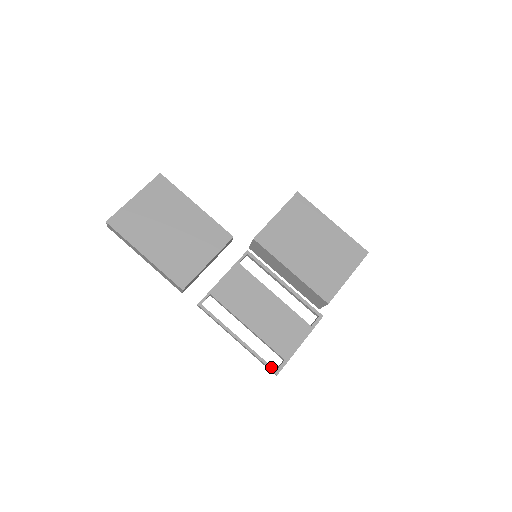
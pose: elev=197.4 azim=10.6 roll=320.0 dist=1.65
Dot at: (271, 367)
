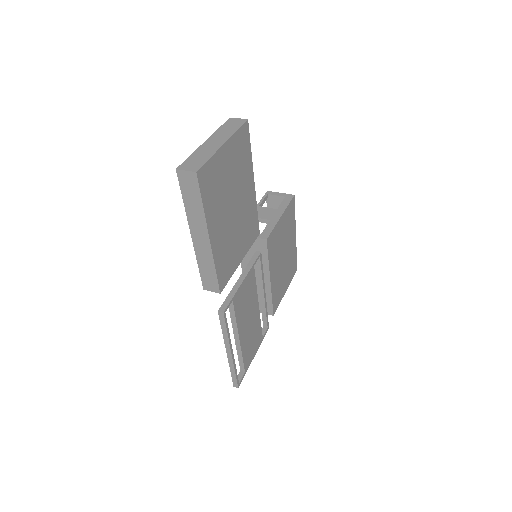
Dot at: (238, 381)
